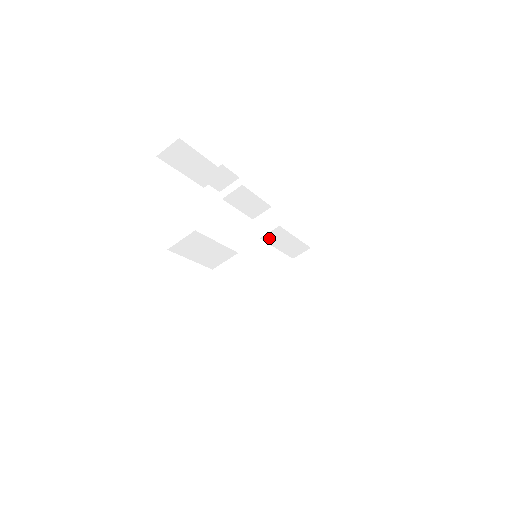
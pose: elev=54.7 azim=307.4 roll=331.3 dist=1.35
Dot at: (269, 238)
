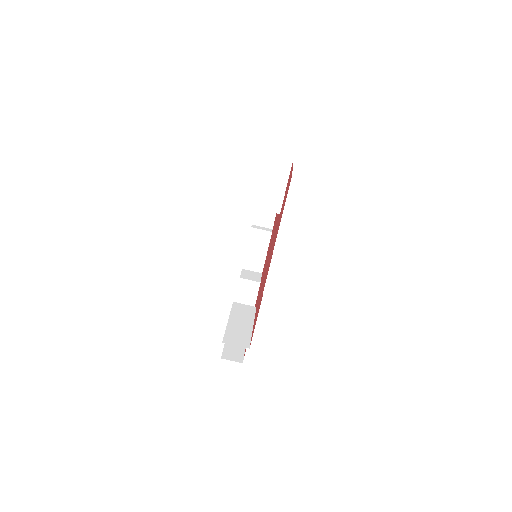
Dot at: (243, 286)
